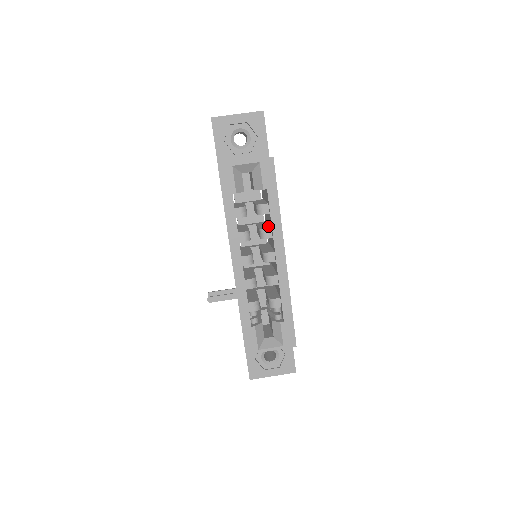
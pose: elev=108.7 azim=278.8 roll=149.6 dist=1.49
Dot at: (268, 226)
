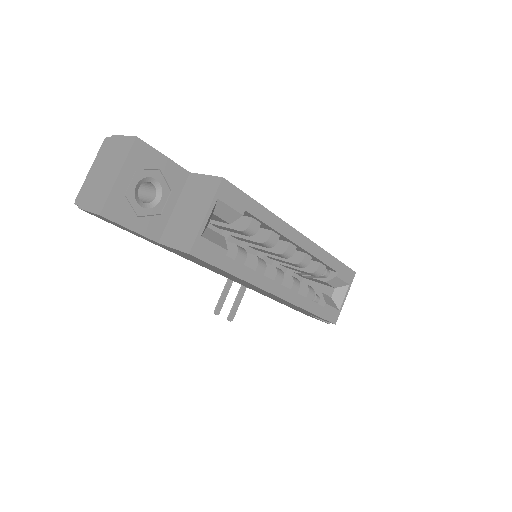
Dot at: (260, 230)
